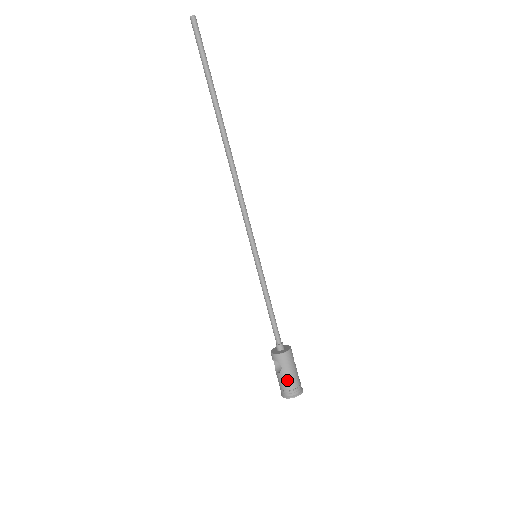
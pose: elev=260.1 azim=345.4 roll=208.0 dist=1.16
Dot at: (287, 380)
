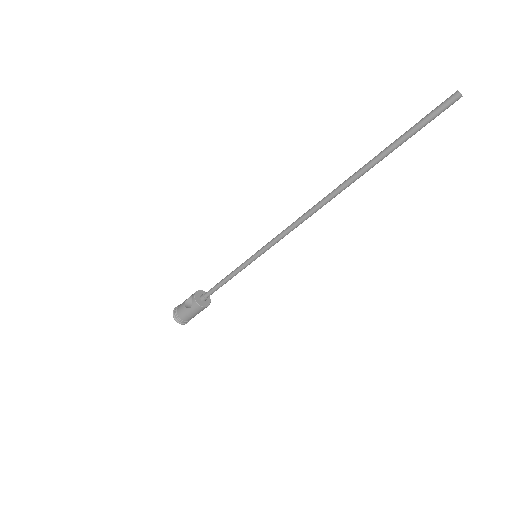
Dot at: (185, 314)
